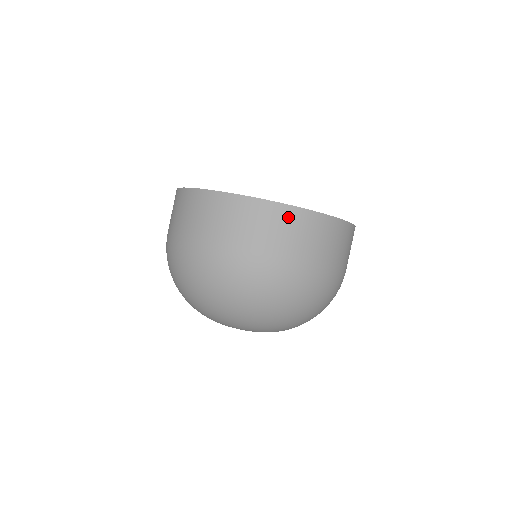
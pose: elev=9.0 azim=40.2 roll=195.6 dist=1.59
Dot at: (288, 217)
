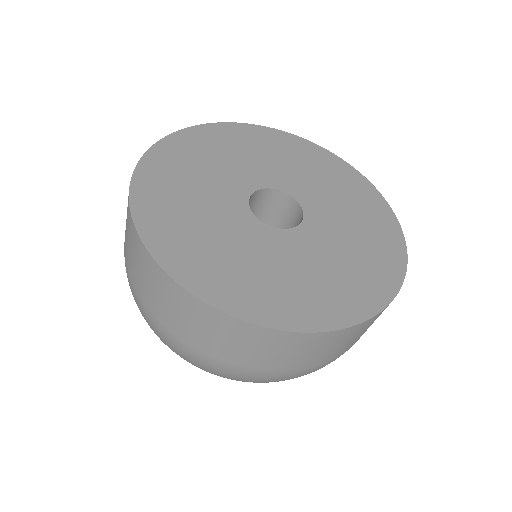
Dot at: (351, 334)
